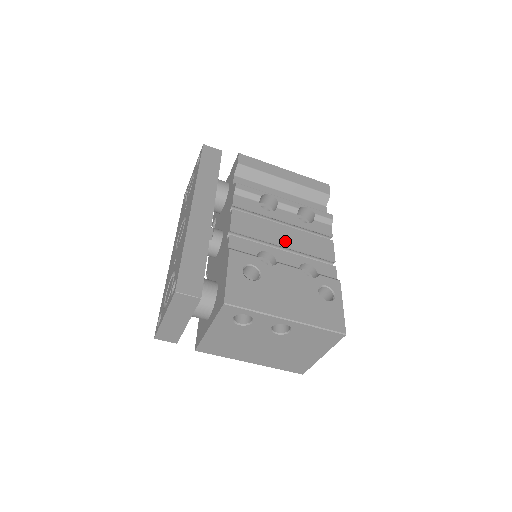
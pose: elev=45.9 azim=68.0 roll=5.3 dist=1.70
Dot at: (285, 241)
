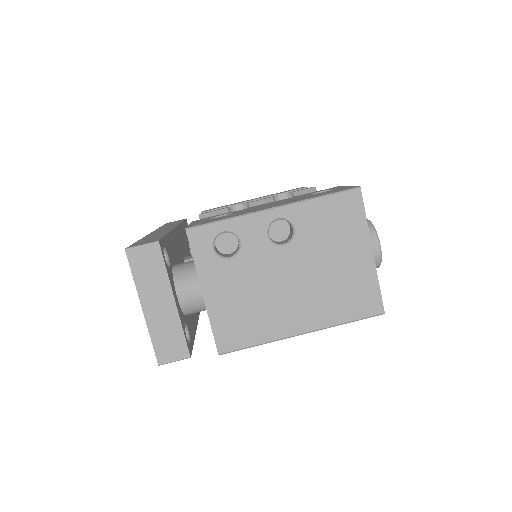
Dot at: occluded
